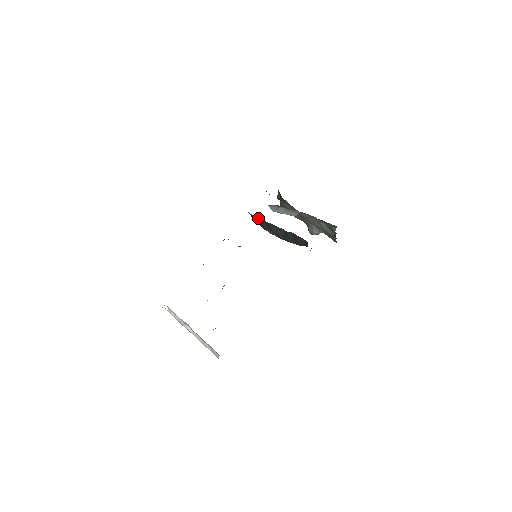
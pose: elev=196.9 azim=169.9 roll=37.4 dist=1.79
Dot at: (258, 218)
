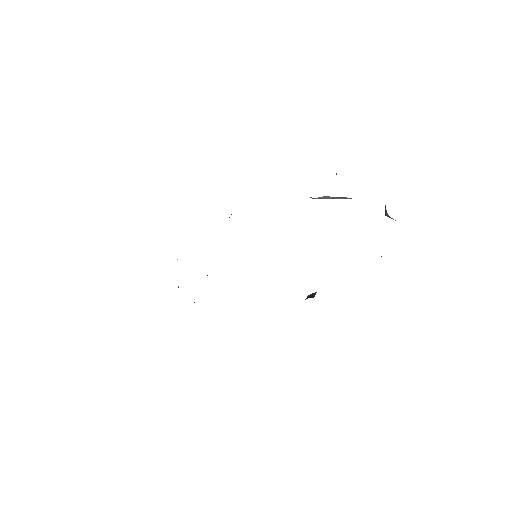
Dot at: occluded
